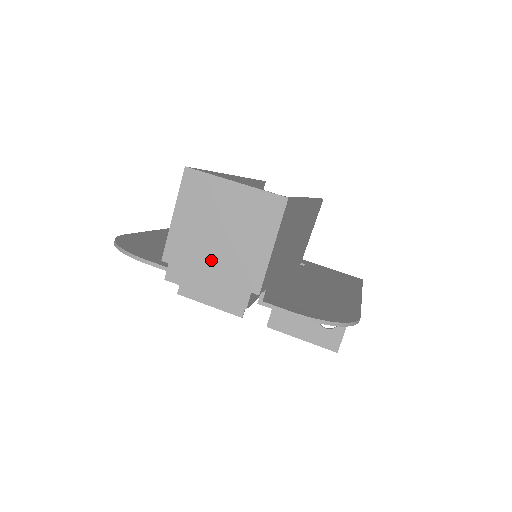
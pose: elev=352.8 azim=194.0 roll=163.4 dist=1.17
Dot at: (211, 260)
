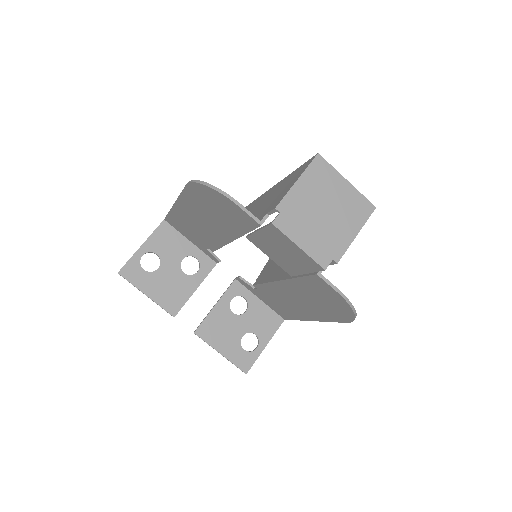
Dot at: (313, 224)
